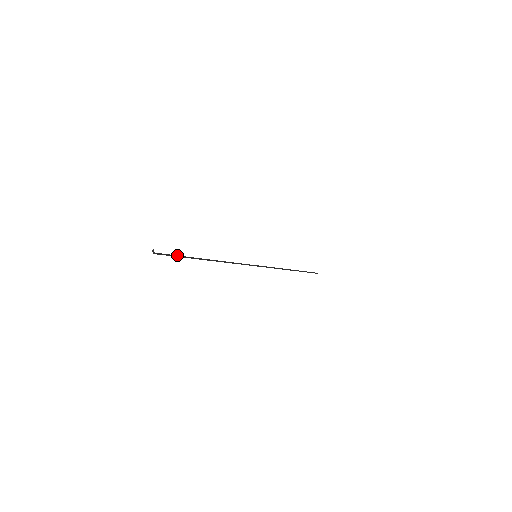
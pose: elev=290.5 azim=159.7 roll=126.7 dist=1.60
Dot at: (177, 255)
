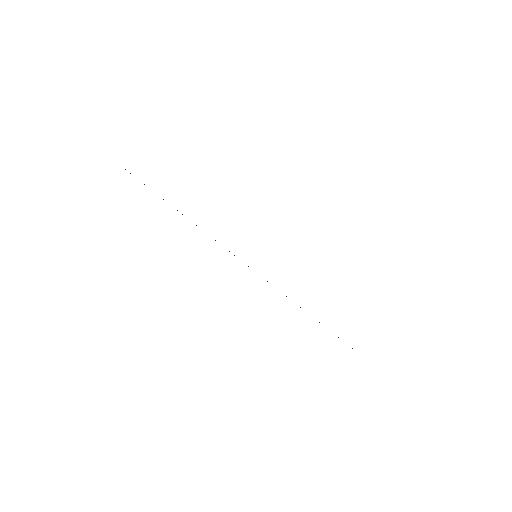
Dot at: occluded
